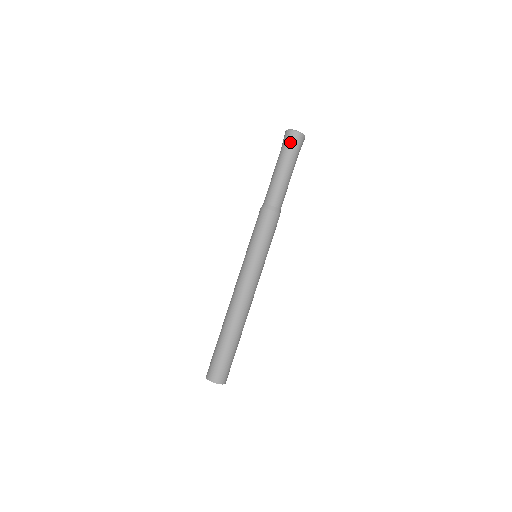
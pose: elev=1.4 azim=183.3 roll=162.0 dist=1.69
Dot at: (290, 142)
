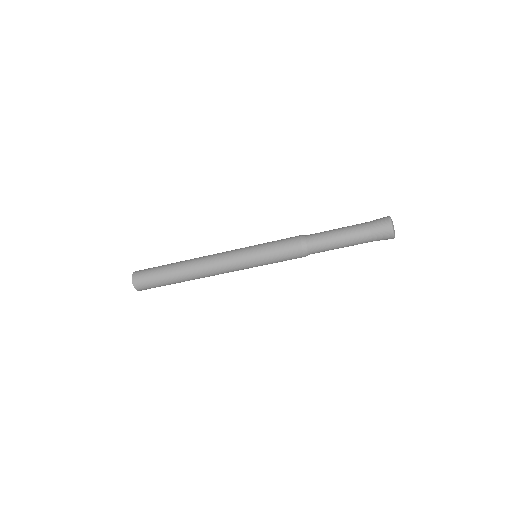
Dot at: (379, 233)
